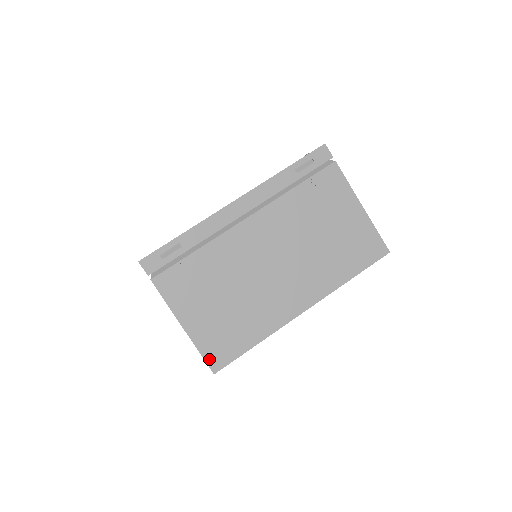
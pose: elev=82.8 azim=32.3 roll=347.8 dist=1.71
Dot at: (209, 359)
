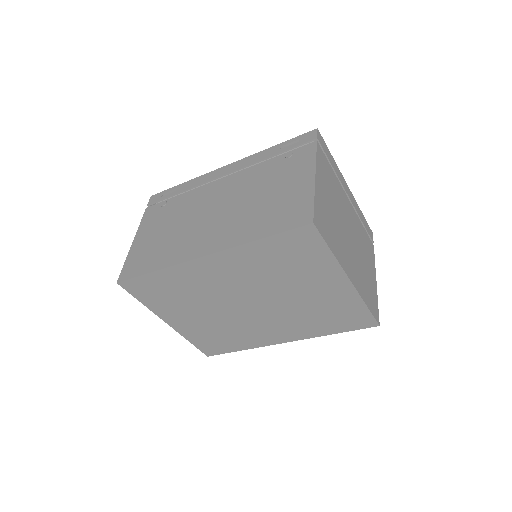
Dot at: (124, 270)
